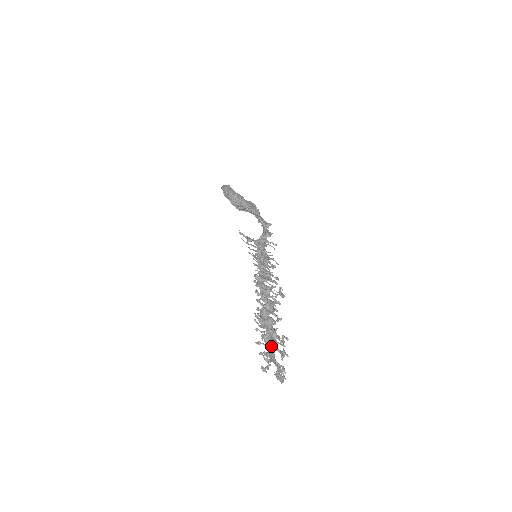
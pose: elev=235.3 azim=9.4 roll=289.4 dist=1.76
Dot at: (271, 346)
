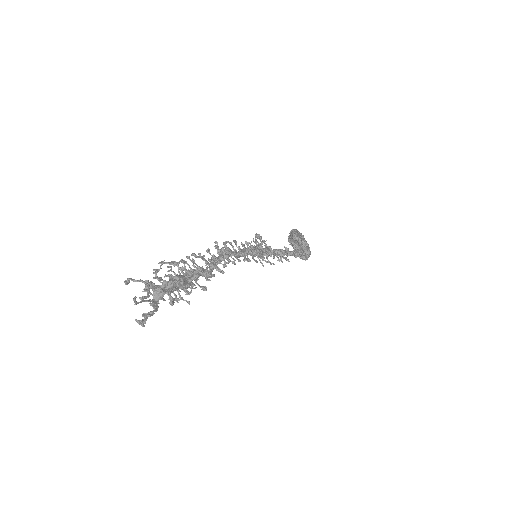
Dot at: (164, 282)
